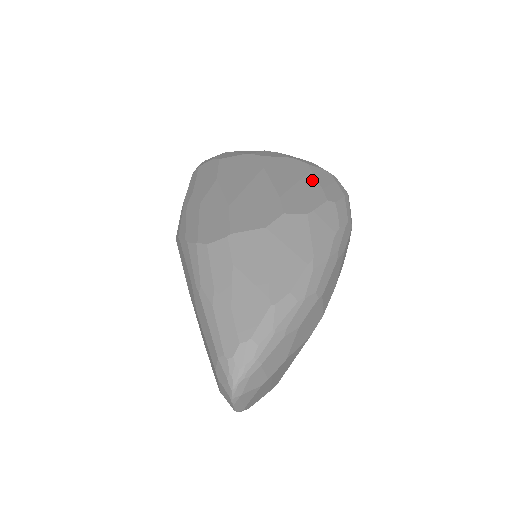
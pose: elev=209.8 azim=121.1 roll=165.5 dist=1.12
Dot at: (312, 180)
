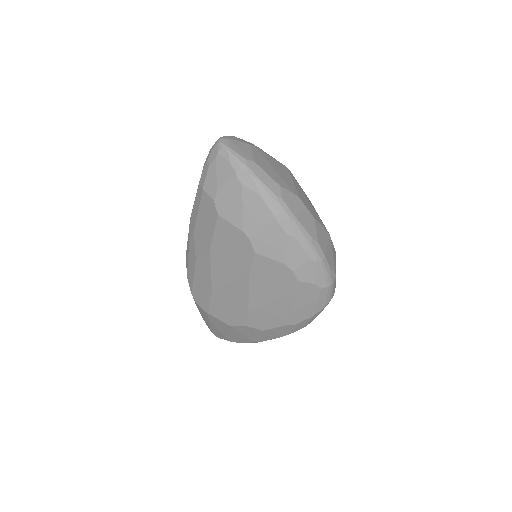
Dot at: (288, 302)
